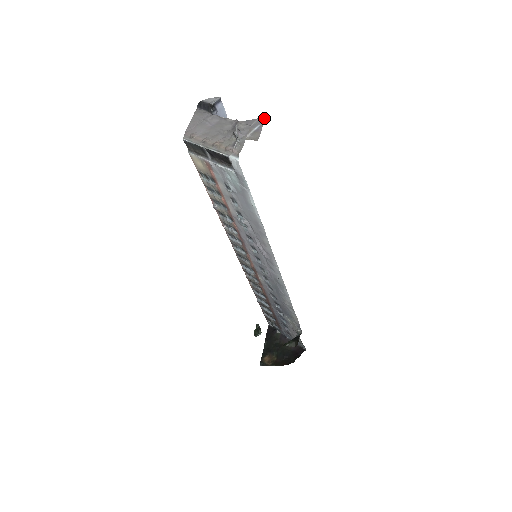
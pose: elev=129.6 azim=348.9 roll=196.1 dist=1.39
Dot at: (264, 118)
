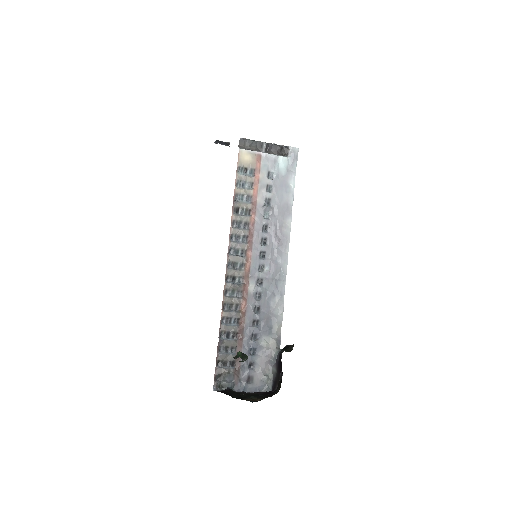
Dot at: occluded
